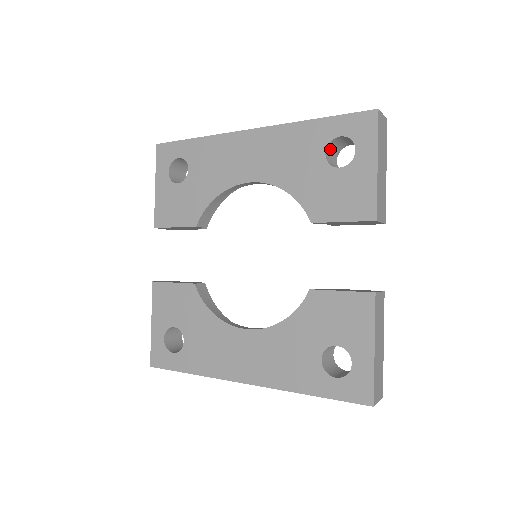
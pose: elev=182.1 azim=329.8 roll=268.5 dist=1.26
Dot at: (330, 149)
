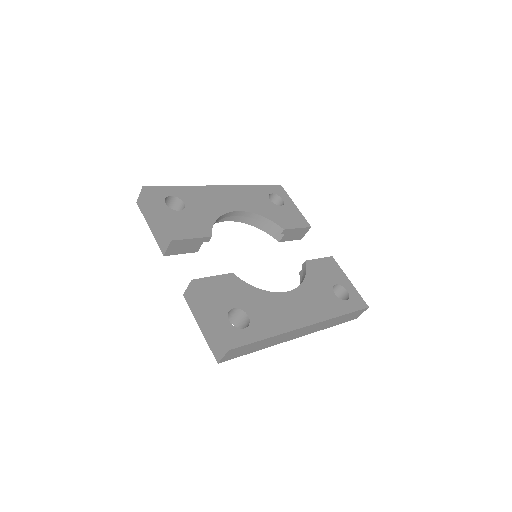
Dot at: occluded
